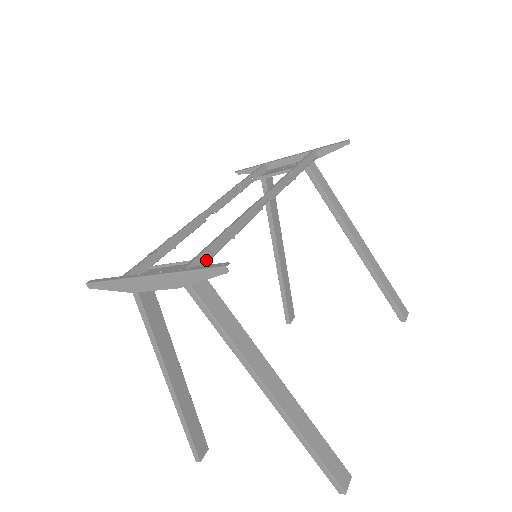
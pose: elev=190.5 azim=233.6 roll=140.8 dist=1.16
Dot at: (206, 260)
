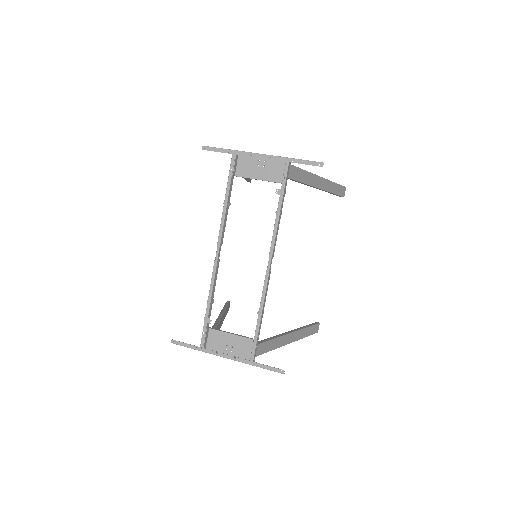
Dot at: (257, 343)
